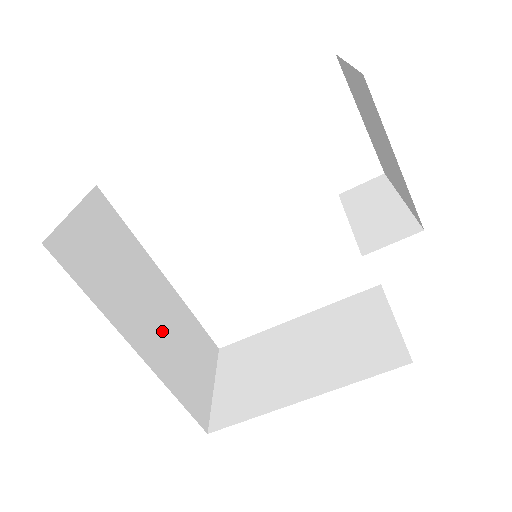
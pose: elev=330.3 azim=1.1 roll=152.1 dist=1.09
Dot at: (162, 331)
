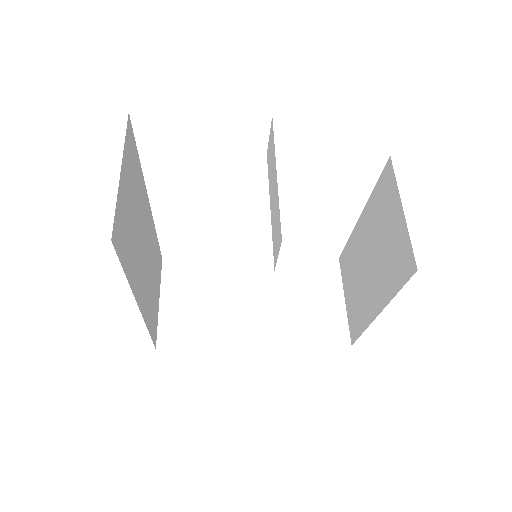
Dot at: (271, 308)
